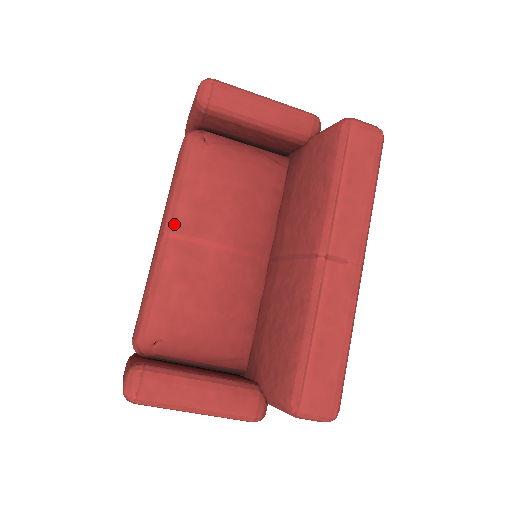
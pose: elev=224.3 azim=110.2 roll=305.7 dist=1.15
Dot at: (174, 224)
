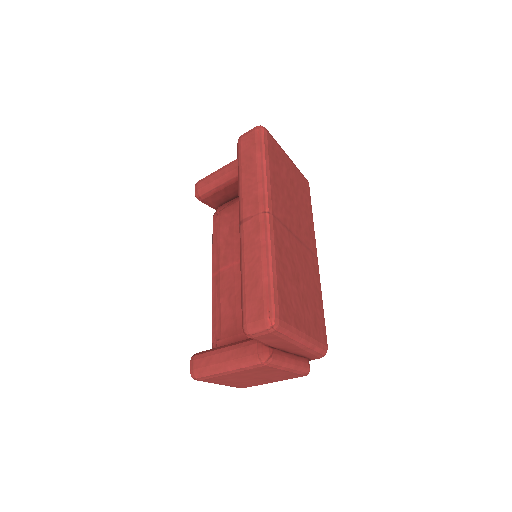
Dot at: (213, 269)
